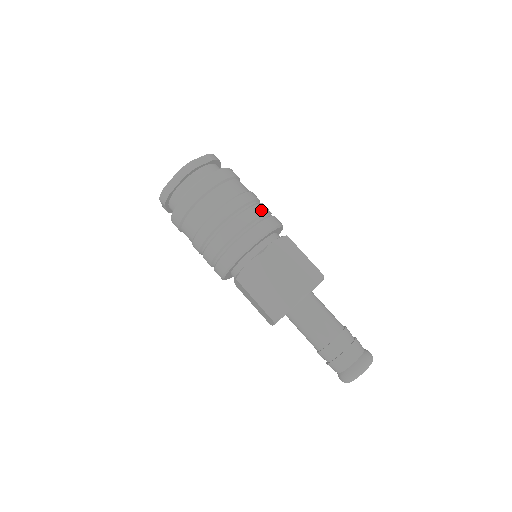
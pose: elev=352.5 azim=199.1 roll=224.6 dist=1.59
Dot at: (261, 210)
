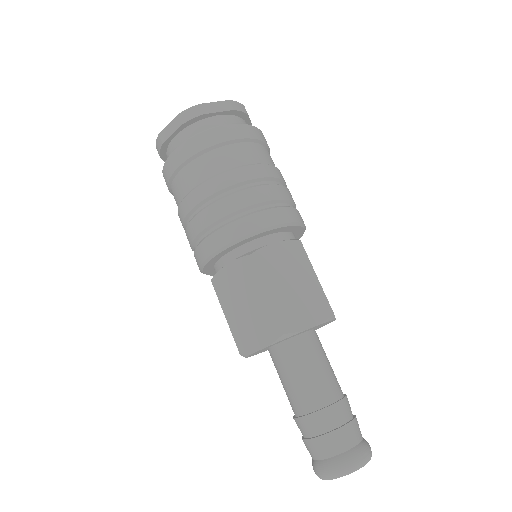
Dot at: (272, 194)
